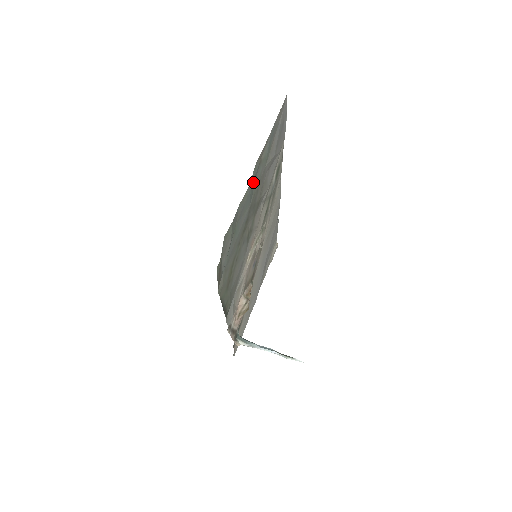
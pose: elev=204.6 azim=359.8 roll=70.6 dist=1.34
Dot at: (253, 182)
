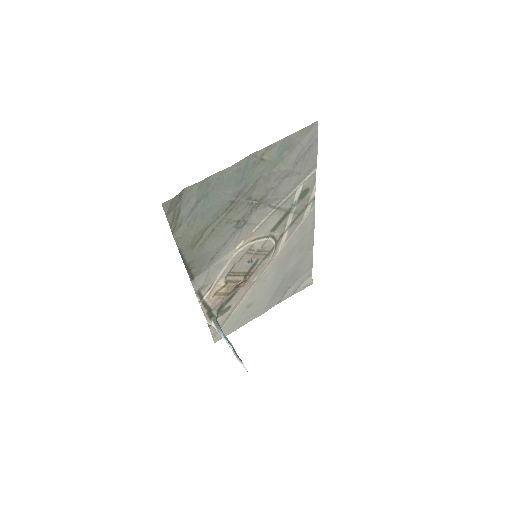
Dot at: (243, 169)
